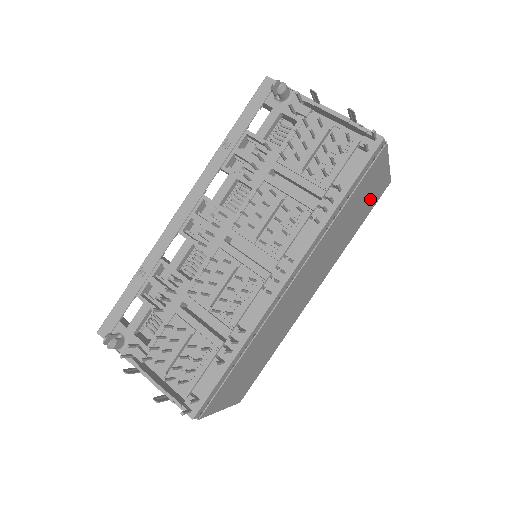
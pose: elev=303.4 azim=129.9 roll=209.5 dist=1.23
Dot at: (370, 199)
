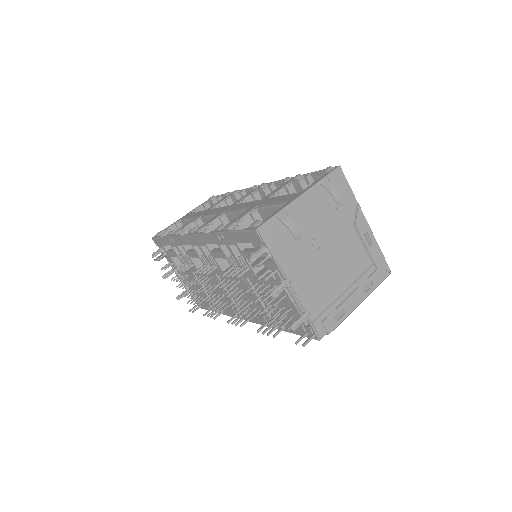
Dot at: occluded
